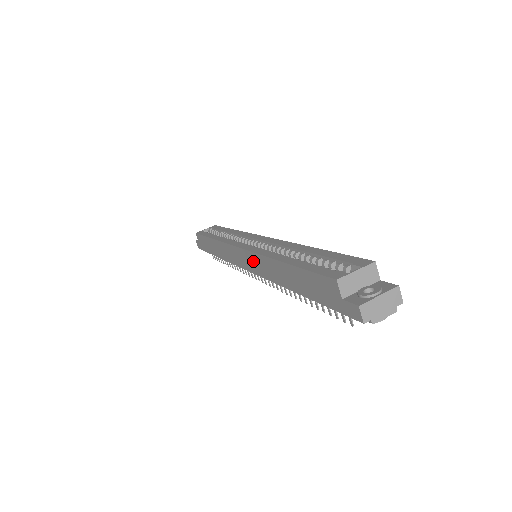
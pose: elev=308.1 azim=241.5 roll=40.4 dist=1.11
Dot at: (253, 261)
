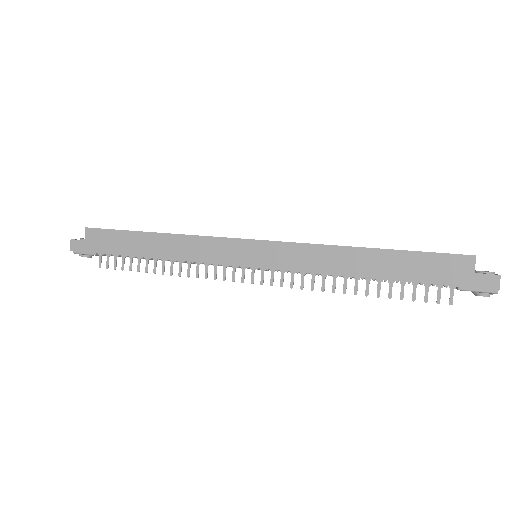
Dot at: (285, 253)
